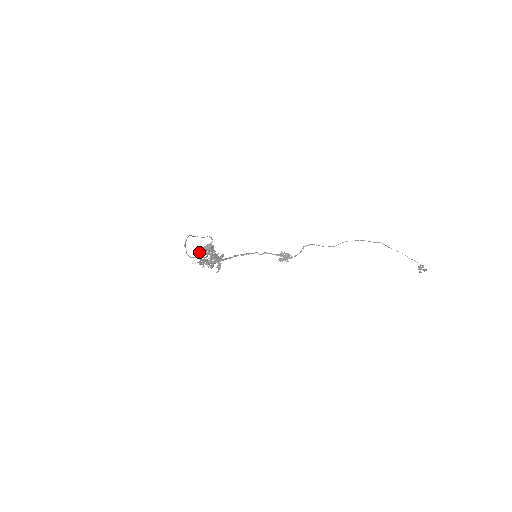
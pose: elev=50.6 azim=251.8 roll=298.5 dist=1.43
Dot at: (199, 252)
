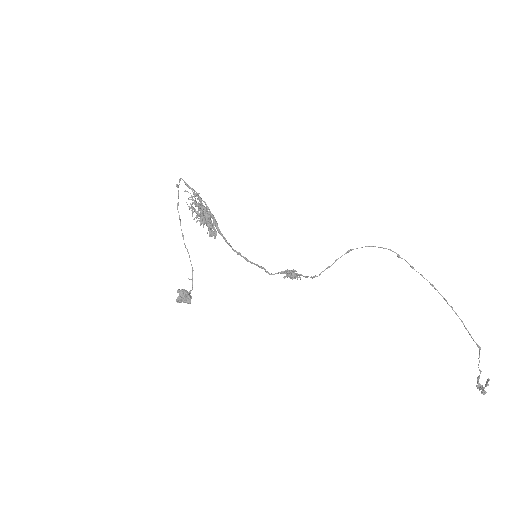
Dot at: occluded
